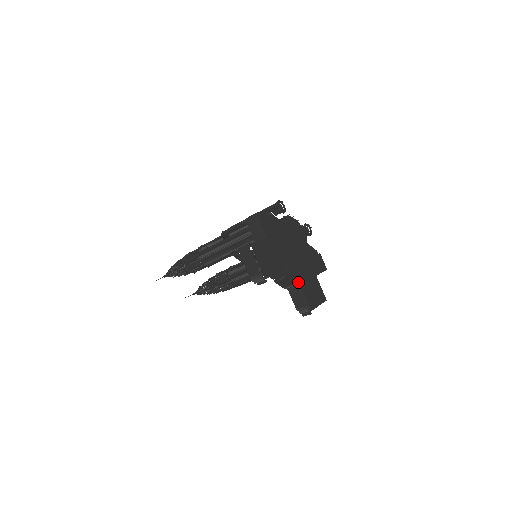
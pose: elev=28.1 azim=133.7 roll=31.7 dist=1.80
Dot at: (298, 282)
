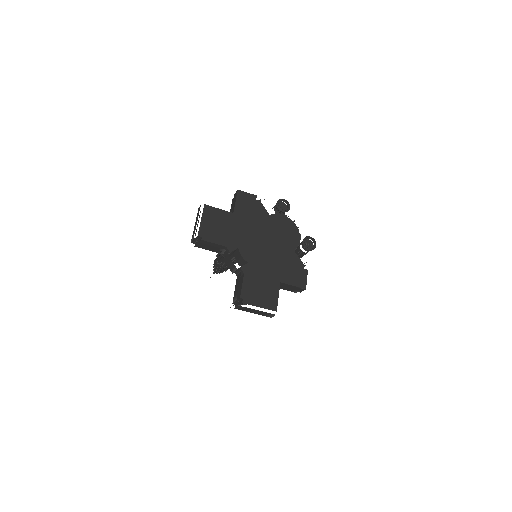
Dot at: (244, 269)
